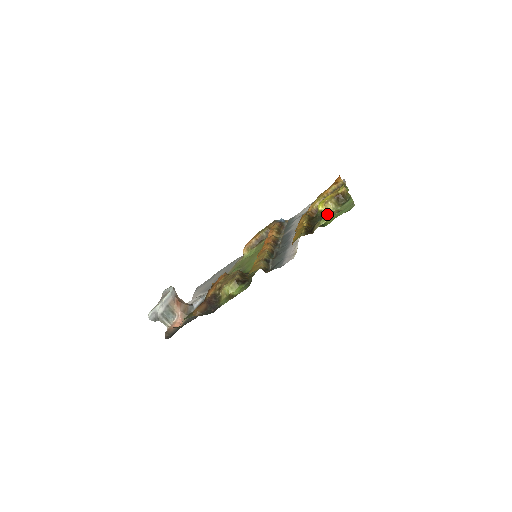
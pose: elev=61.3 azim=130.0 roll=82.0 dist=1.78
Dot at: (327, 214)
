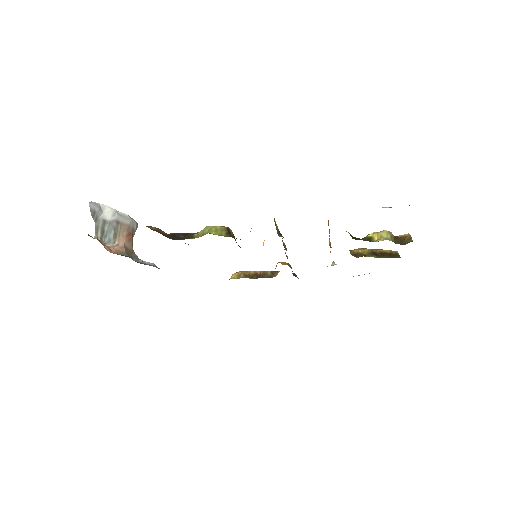
Dot at: (376, 241)
